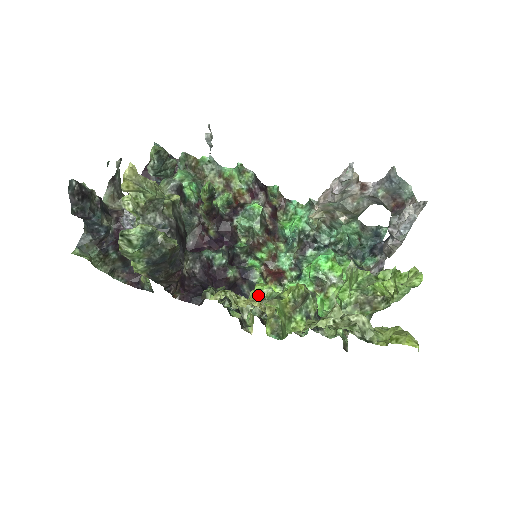
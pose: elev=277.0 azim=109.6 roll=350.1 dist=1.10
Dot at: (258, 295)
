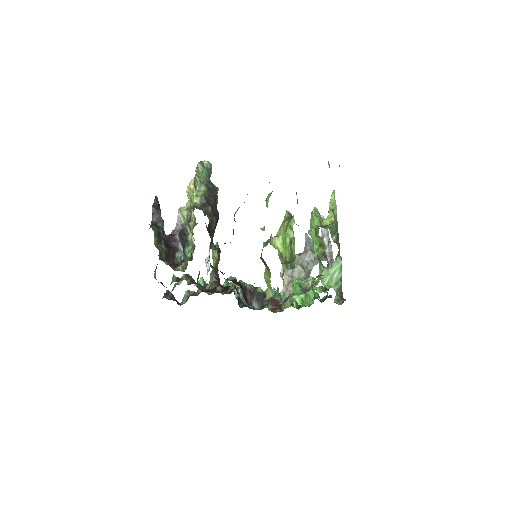
Dot at: (266, 242)
